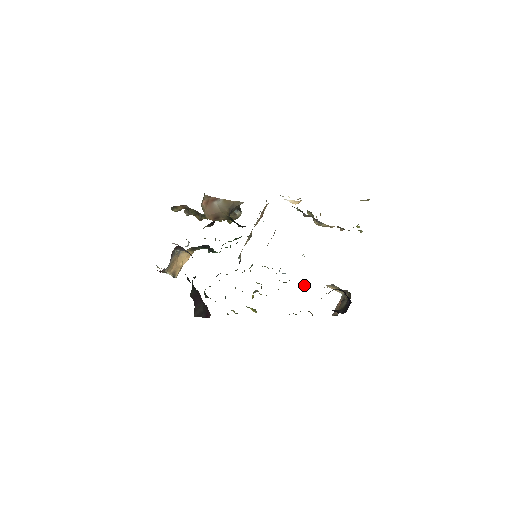
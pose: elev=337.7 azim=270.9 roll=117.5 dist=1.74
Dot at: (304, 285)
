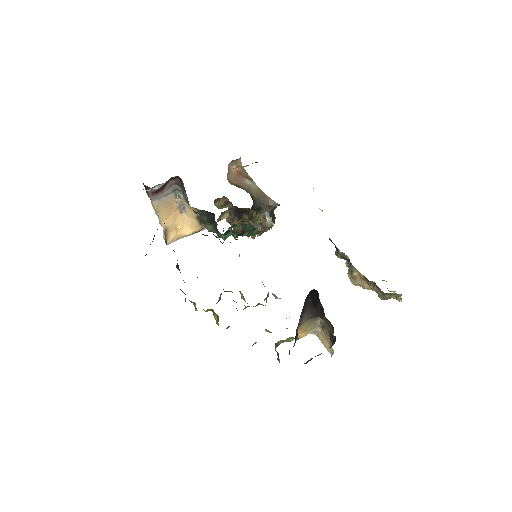
Dot at: occluded
